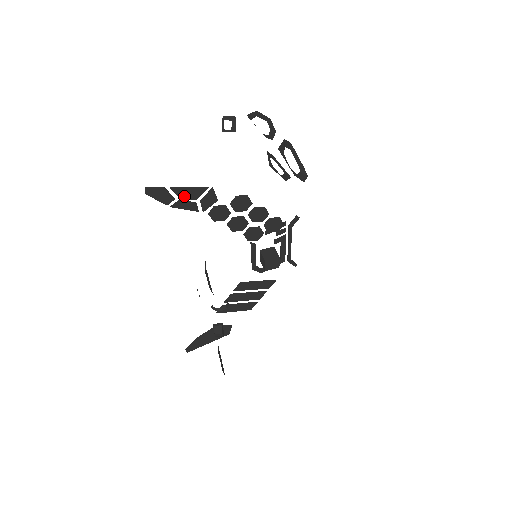
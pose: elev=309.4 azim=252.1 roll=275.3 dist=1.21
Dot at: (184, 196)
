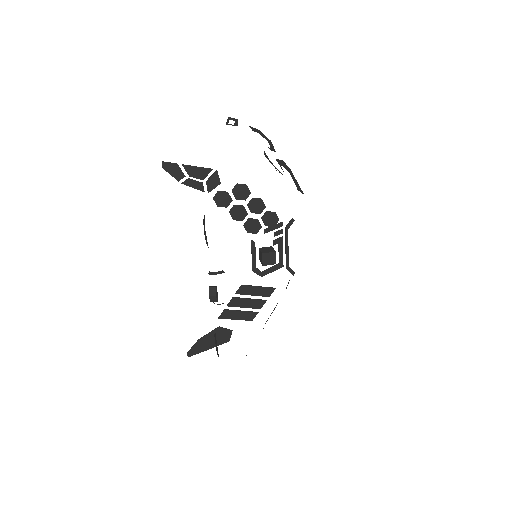
Dot at: (193, 175)
